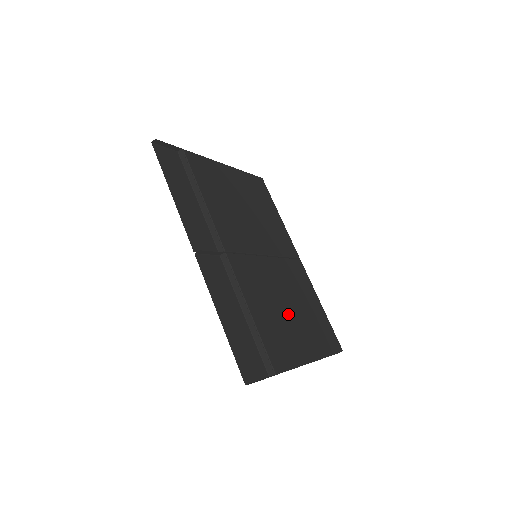
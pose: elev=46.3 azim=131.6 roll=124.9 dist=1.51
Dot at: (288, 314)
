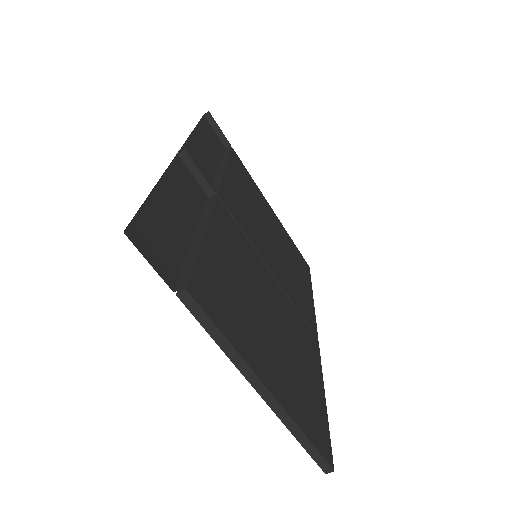
Dot at: (262, 318)
